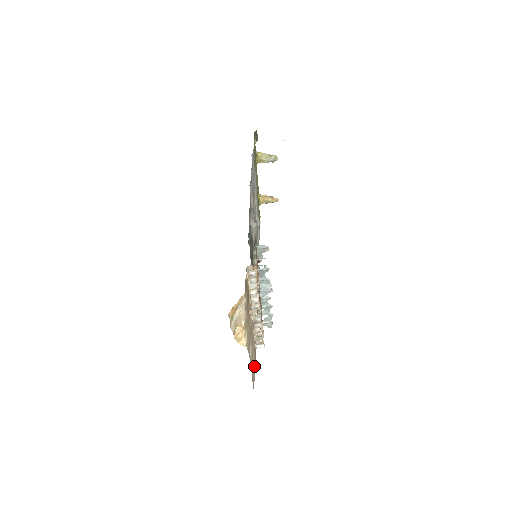
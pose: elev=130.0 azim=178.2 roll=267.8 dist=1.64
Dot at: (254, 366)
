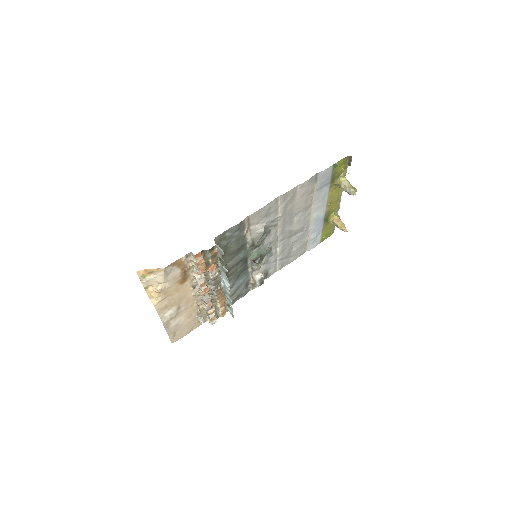
Dot at: (186, 329)
